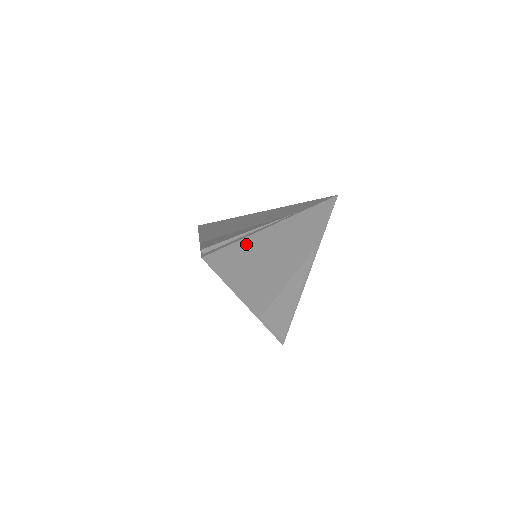
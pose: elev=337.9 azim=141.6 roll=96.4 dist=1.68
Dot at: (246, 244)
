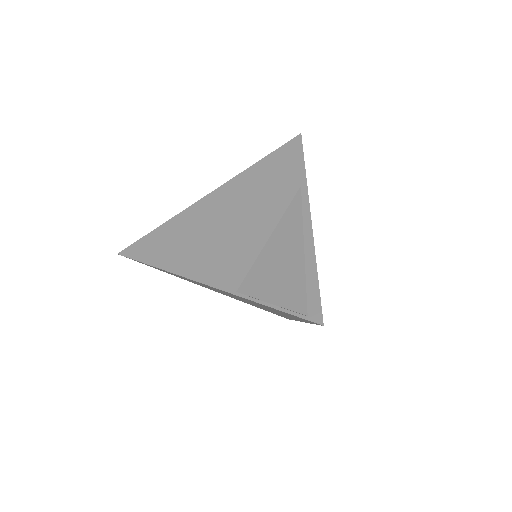
Dot at: occluded
